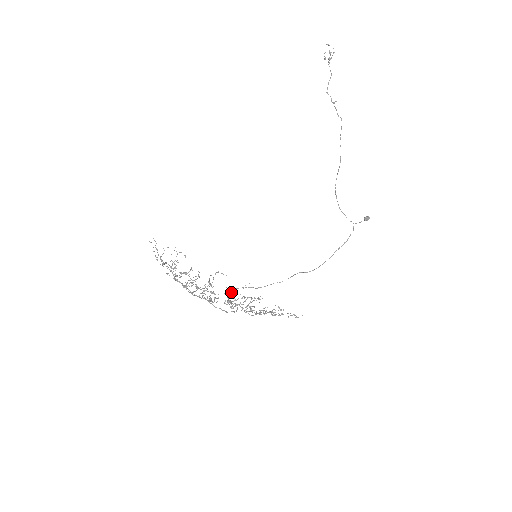
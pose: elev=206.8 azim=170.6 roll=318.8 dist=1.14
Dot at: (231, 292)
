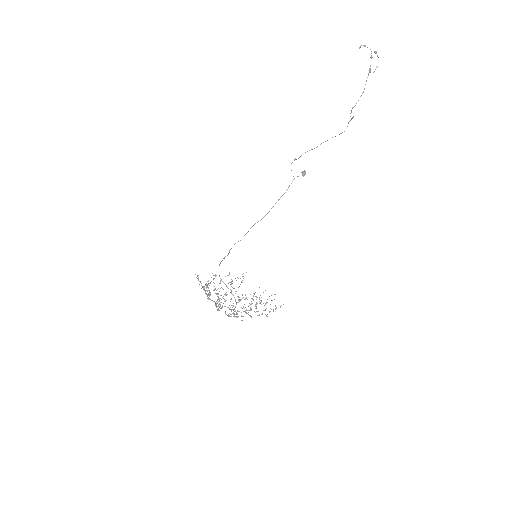
Dot at: occluded
